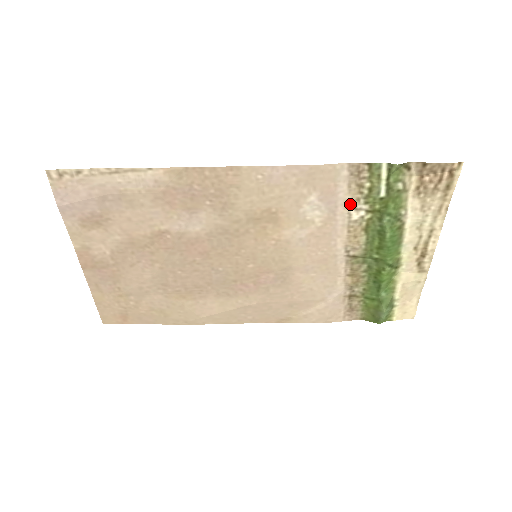
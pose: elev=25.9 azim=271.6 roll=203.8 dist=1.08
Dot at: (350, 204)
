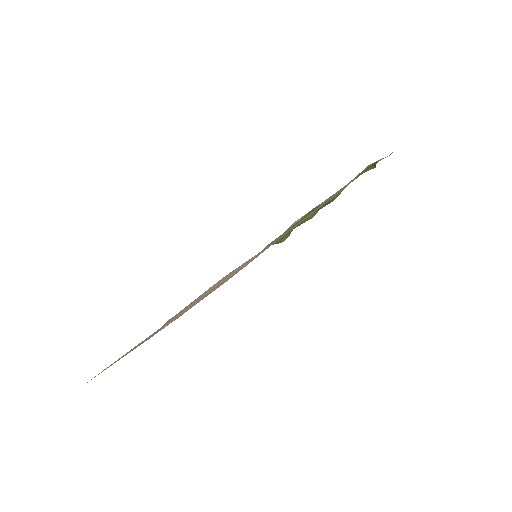
Dot at: occluded
